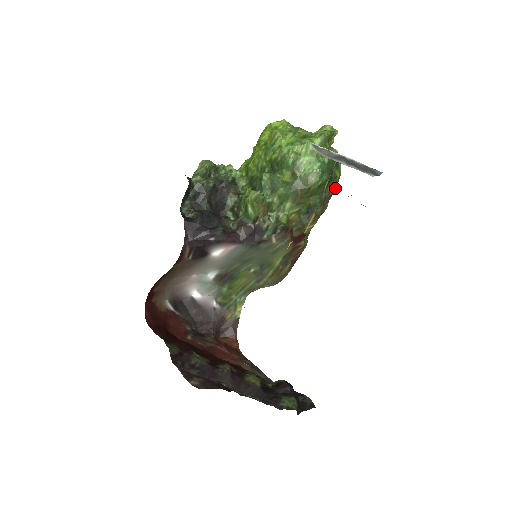
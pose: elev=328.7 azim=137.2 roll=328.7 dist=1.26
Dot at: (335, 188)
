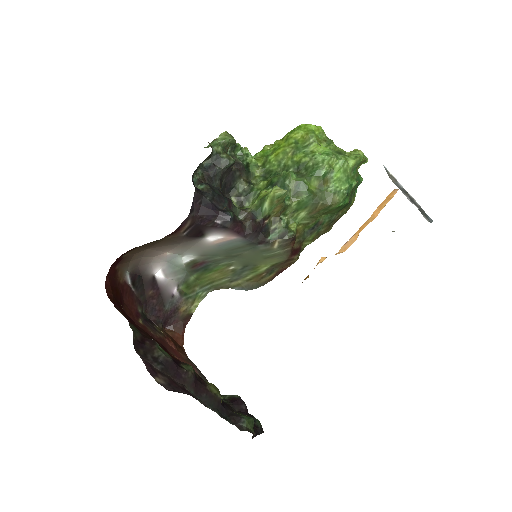
Dot at: occluded
